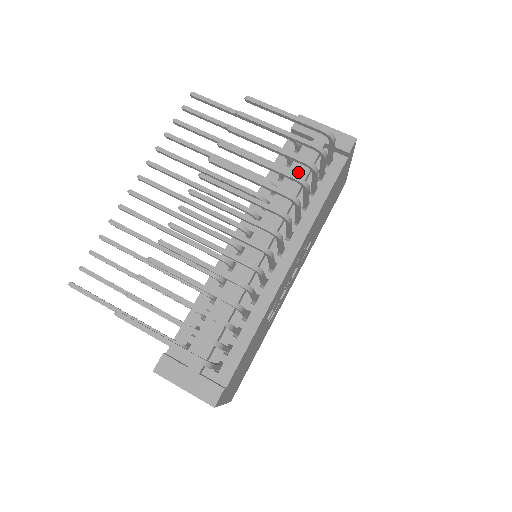
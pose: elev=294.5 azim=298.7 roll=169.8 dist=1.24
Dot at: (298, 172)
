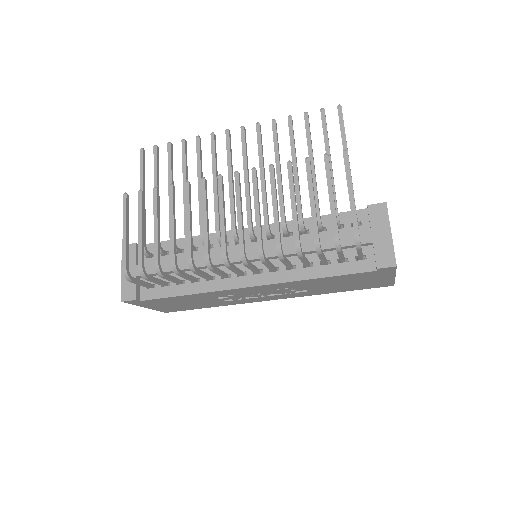
Dot at: (330, 239)
